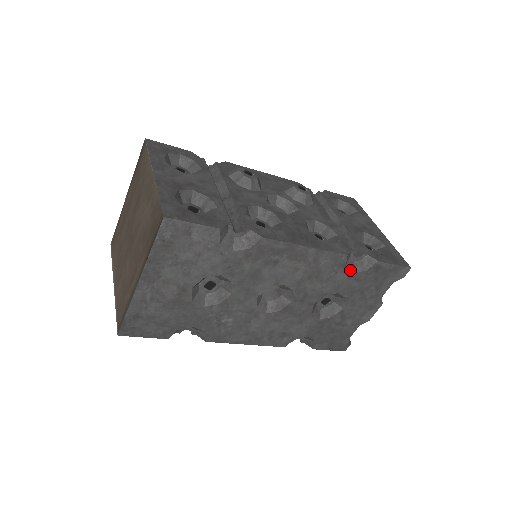
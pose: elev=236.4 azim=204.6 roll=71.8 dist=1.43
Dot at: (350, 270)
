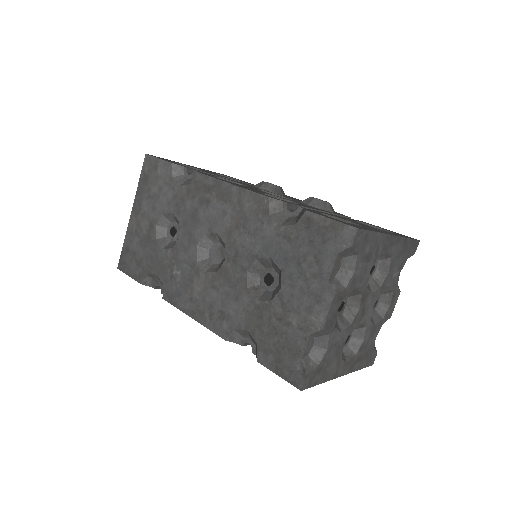
Dot at: (277, 222)
